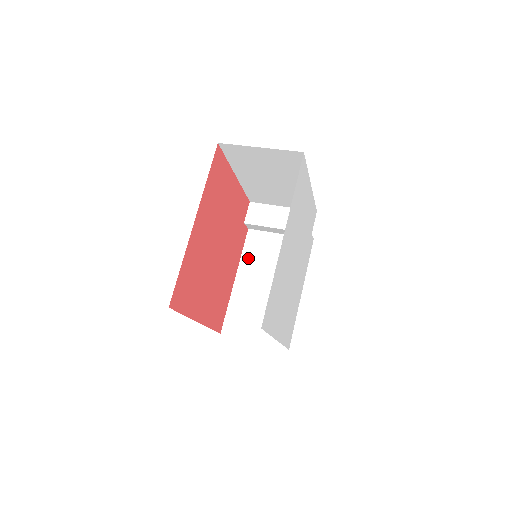
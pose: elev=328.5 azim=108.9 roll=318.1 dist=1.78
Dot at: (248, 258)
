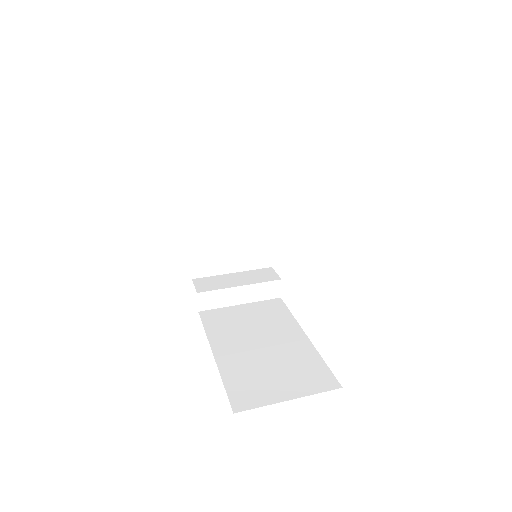
Dot at: (217, 332)
